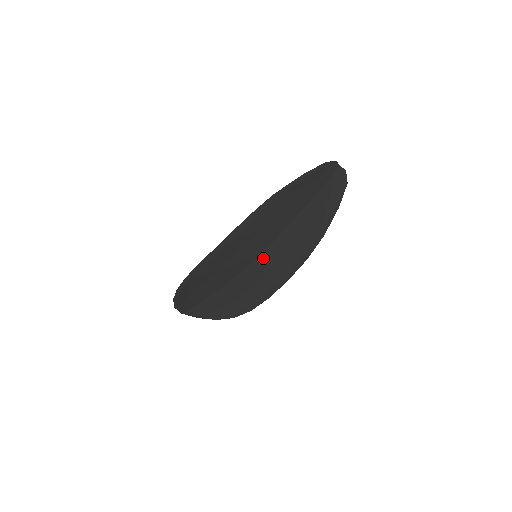
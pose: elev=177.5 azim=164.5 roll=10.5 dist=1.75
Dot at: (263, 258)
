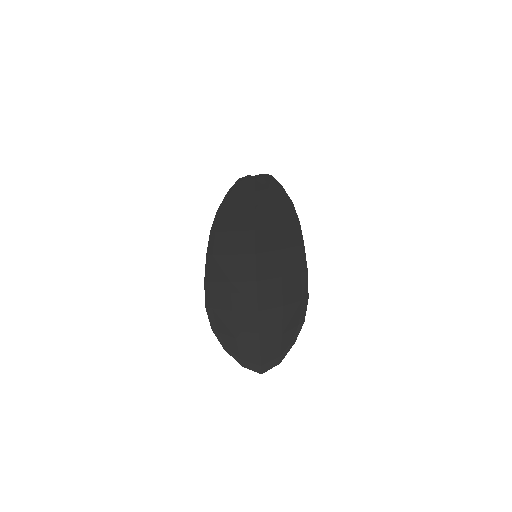
Dot at: (261, 250)
